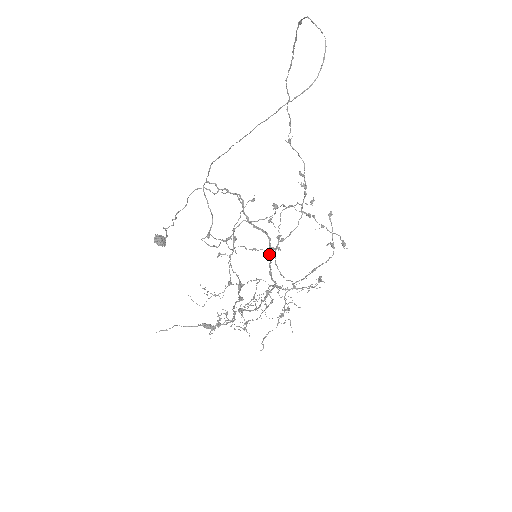
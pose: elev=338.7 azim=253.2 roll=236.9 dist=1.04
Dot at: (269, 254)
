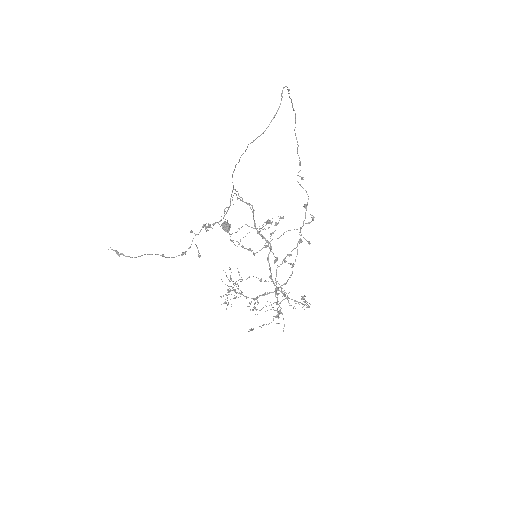
Dot at: (268, 259)
